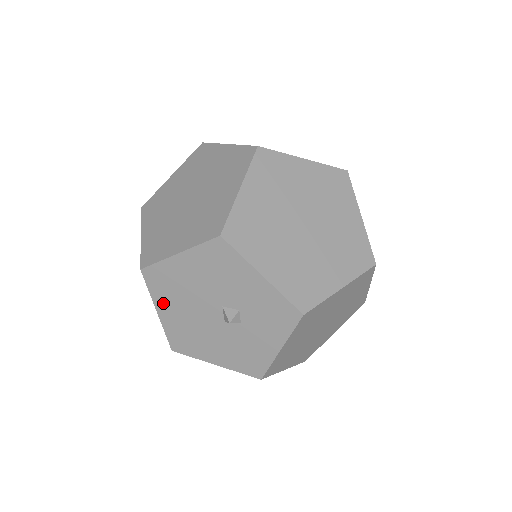
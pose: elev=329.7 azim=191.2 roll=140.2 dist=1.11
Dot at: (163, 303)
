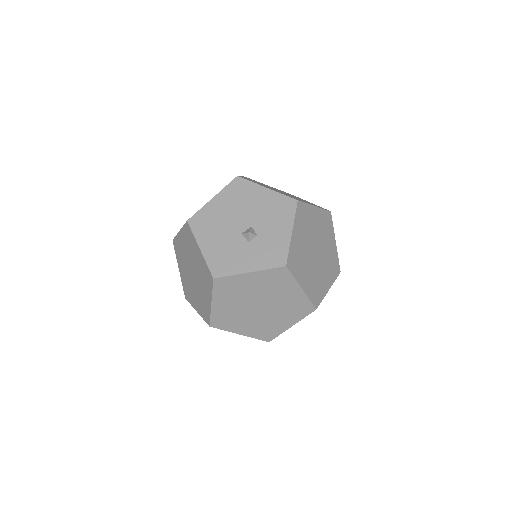
Dot at: (223, 198)
